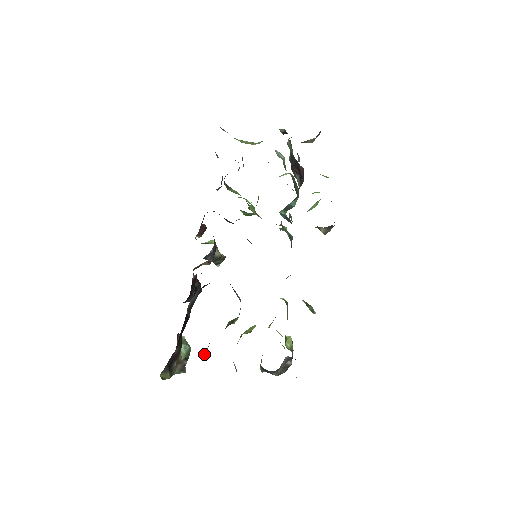
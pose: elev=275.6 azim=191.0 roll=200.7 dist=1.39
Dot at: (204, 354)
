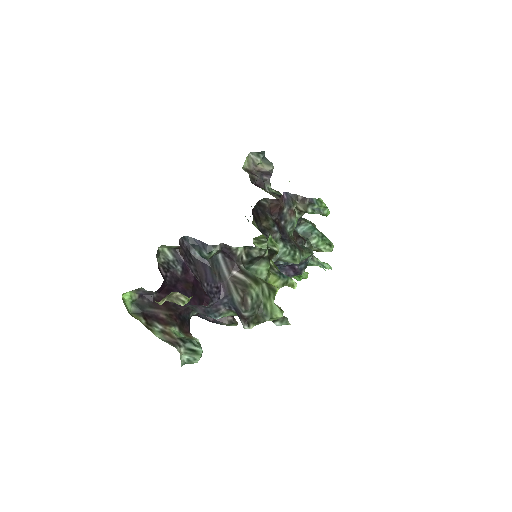
Dot at: occluded
